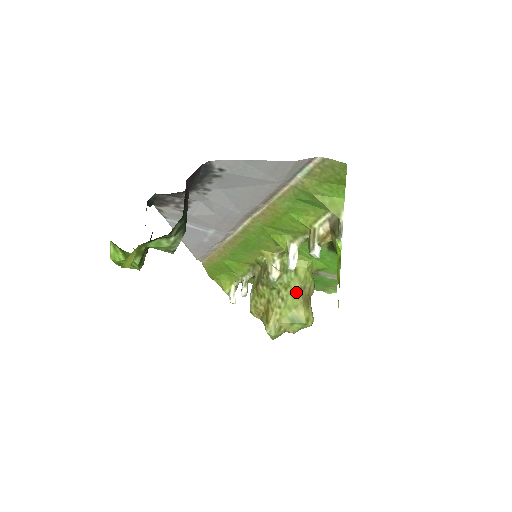
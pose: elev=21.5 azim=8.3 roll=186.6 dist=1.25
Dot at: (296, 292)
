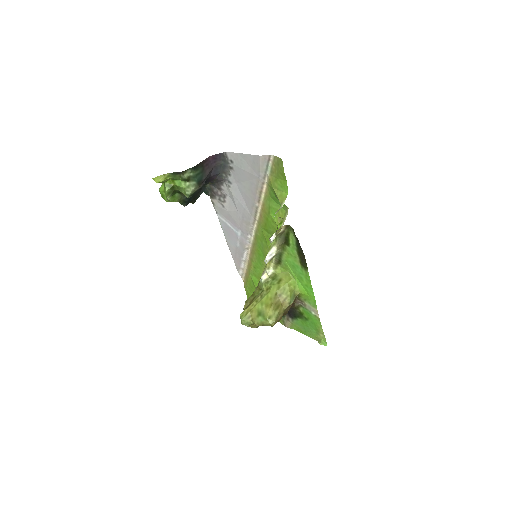
Dot at: (272, 294)
